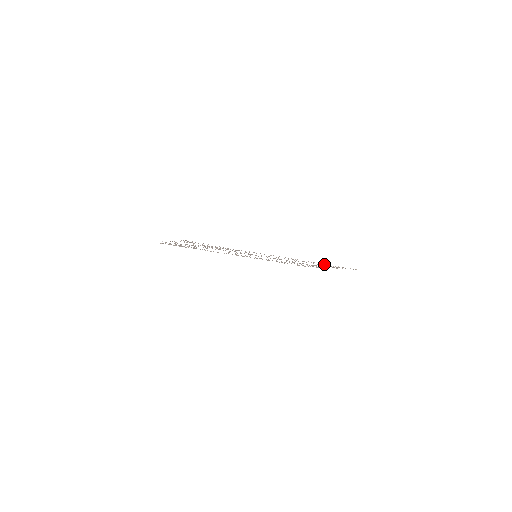
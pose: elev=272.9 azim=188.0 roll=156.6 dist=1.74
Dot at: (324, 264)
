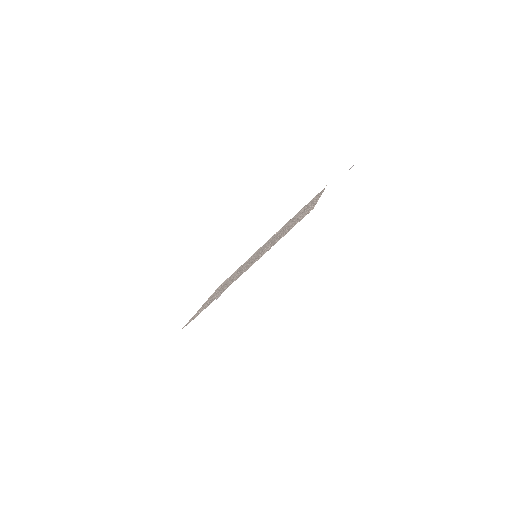
Dot at: (281, 237)
